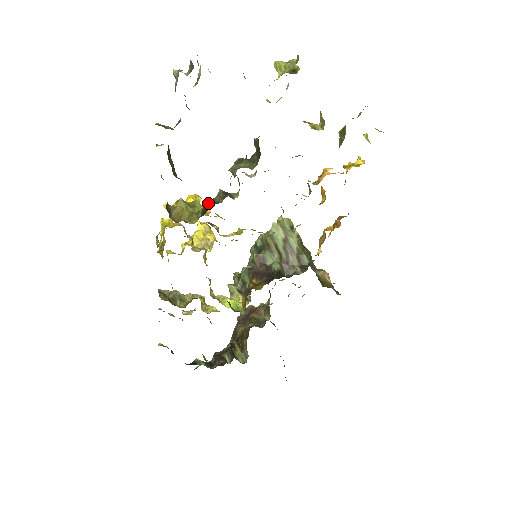
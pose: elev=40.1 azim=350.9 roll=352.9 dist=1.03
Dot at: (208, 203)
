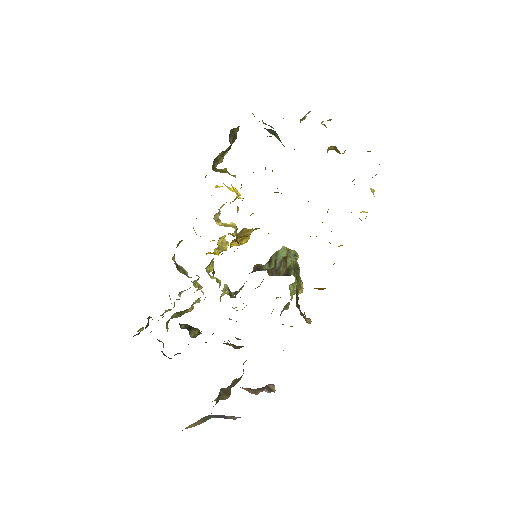
Dot at: occluded
